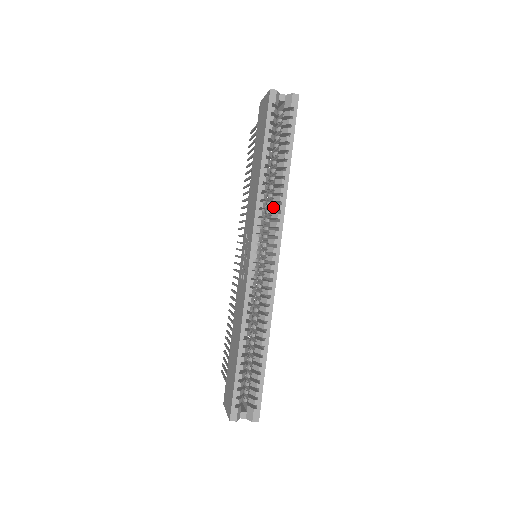
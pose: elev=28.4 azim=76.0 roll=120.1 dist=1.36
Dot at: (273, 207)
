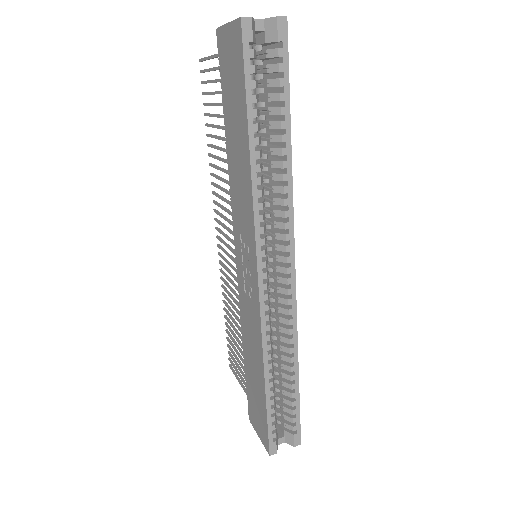
Dot at: (275, 201)
